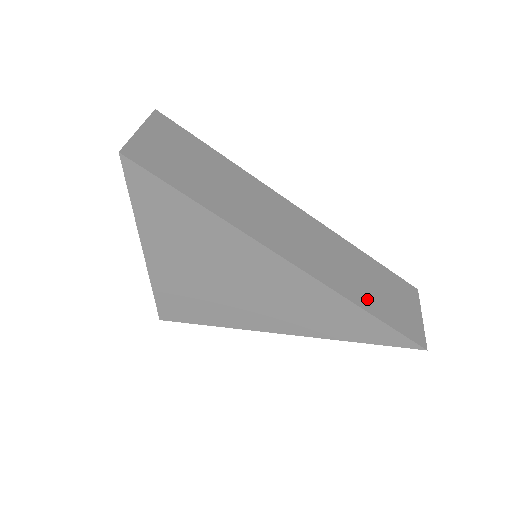
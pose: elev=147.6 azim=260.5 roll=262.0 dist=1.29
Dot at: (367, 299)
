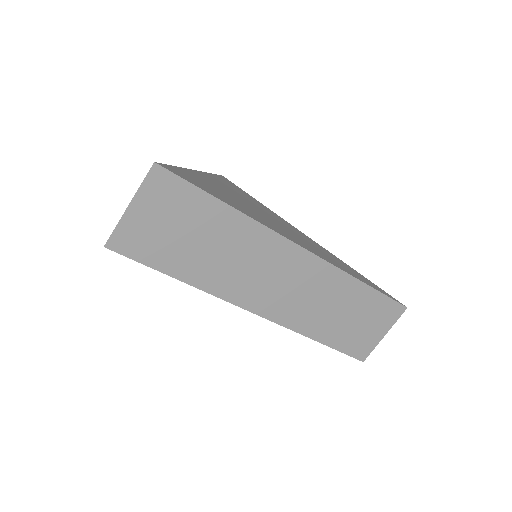
Dot at: (327, 331)
